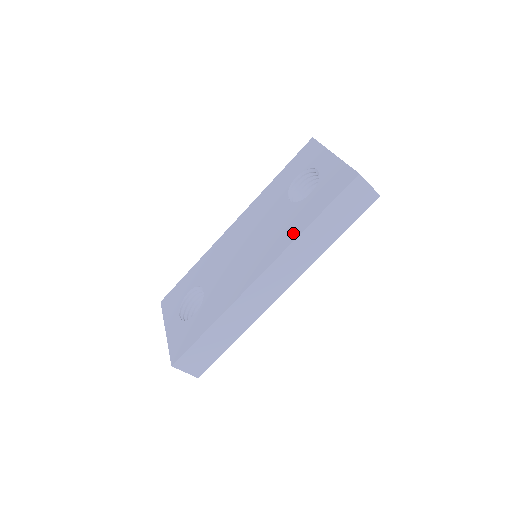
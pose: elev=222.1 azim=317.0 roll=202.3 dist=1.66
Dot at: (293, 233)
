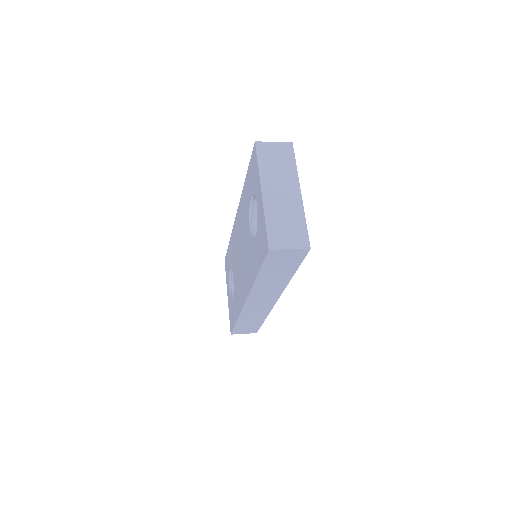
Dot at: (251, 277)
